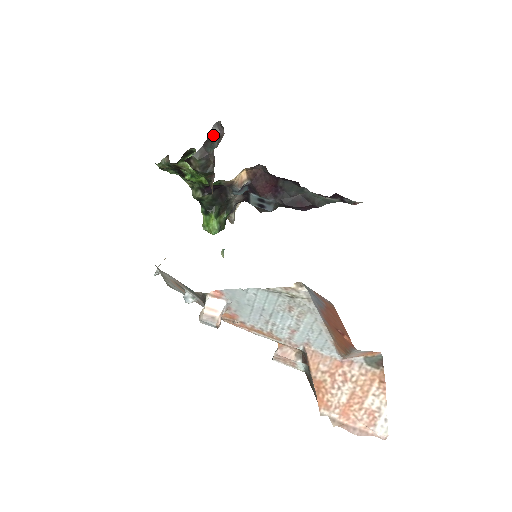
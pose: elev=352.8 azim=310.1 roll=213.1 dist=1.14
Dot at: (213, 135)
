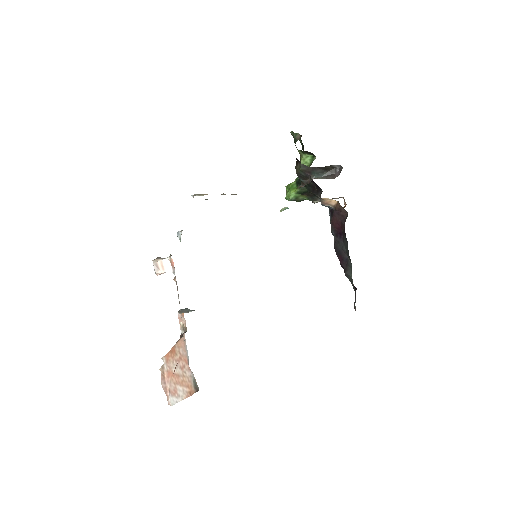
Dot at: (330, 168)
